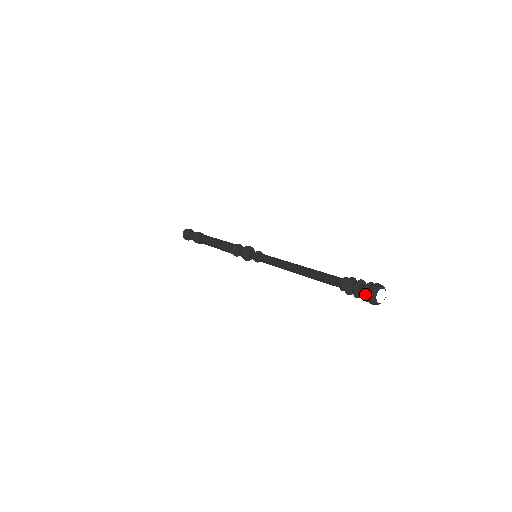
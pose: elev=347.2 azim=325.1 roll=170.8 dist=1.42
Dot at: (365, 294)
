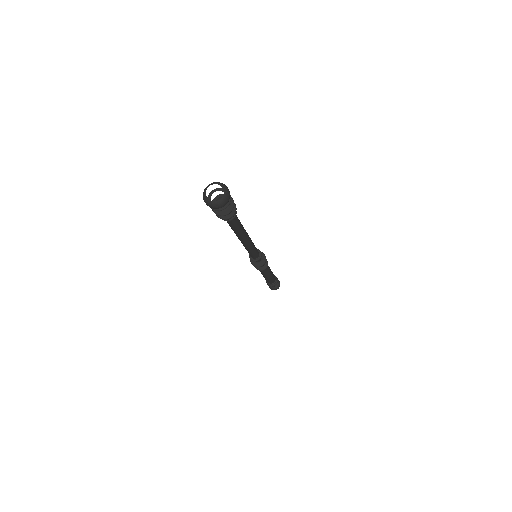
Dot at: occluded
